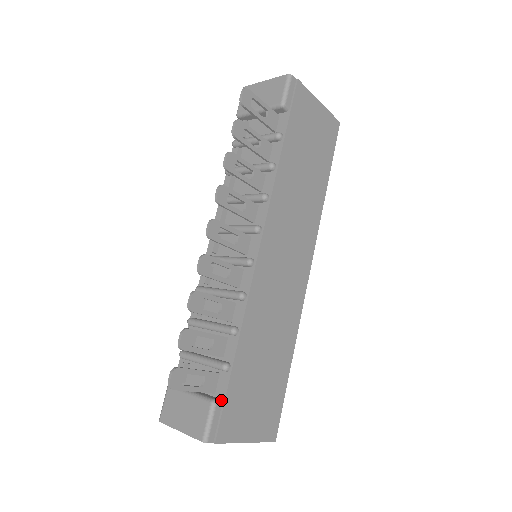
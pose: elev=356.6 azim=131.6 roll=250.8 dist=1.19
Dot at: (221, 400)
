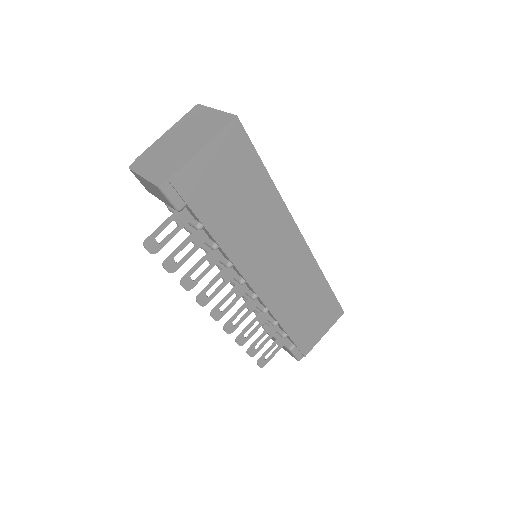
Dot at: (294, 344)
